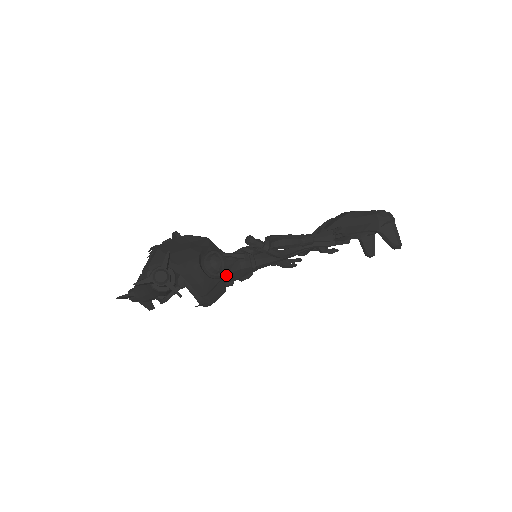
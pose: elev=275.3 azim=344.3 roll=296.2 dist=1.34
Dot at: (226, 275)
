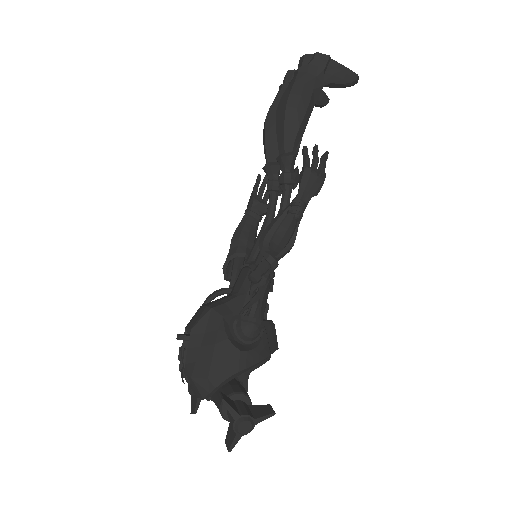
Dot at: (260, 314)
